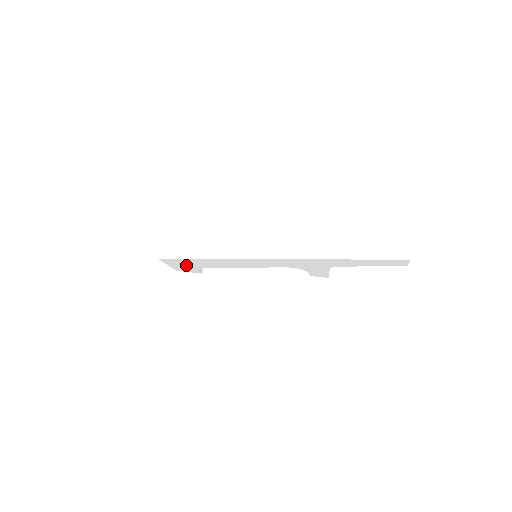
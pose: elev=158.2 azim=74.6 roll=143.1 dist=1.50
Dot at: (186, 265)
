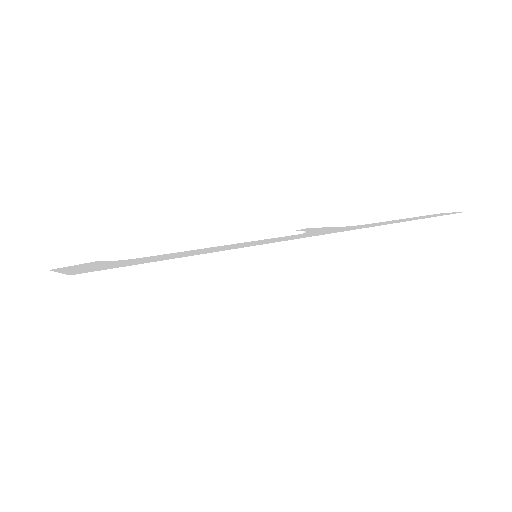
Dot at: occluded
